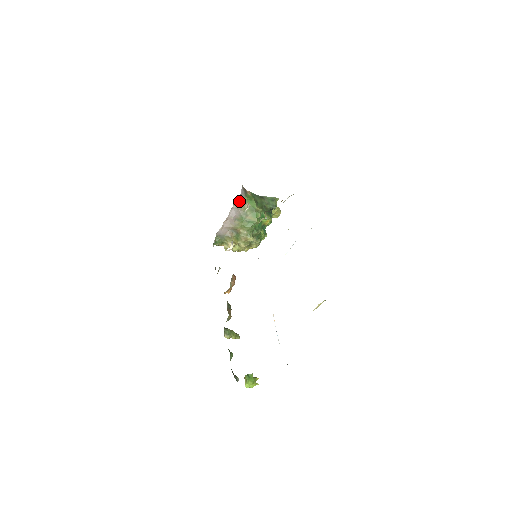
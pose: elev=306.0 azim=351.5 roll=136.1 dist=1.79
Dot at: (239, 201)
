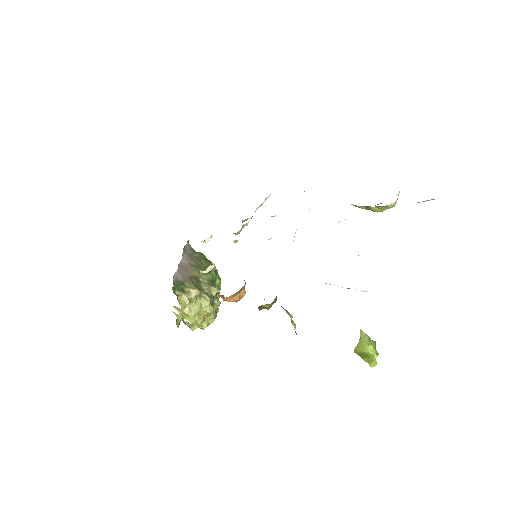
Dot at: (187, 249)
